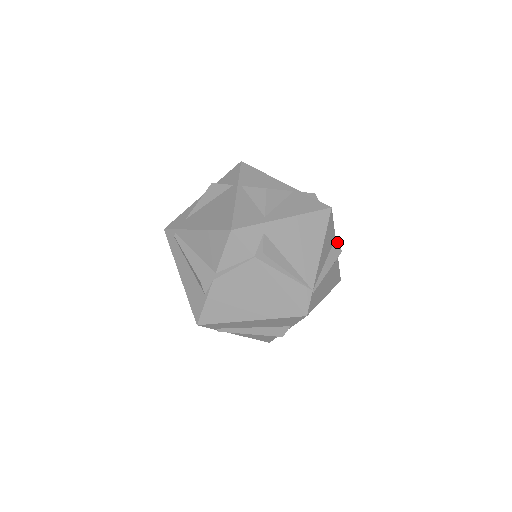
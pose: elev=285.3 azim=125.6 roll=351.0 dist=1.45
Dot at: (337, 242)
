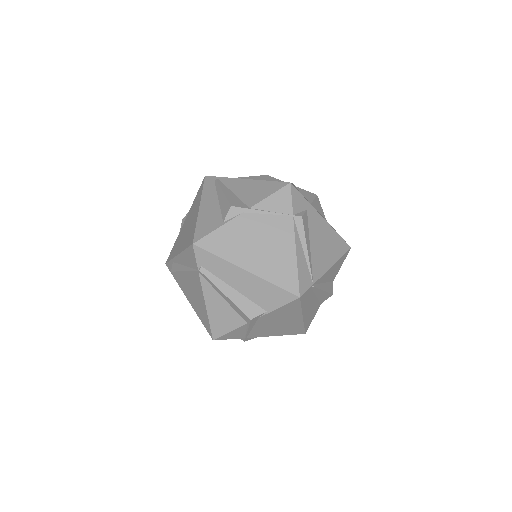
Dot at: occluded
